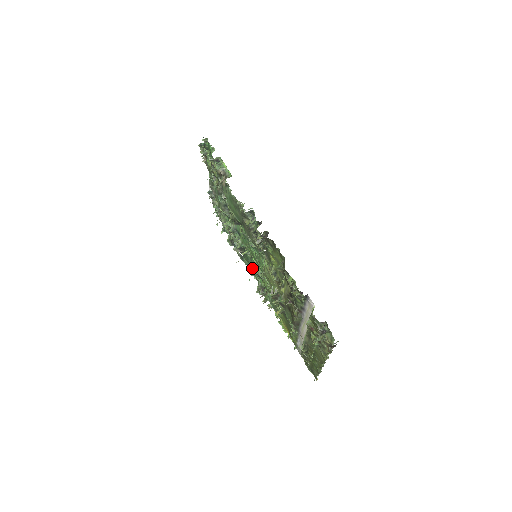
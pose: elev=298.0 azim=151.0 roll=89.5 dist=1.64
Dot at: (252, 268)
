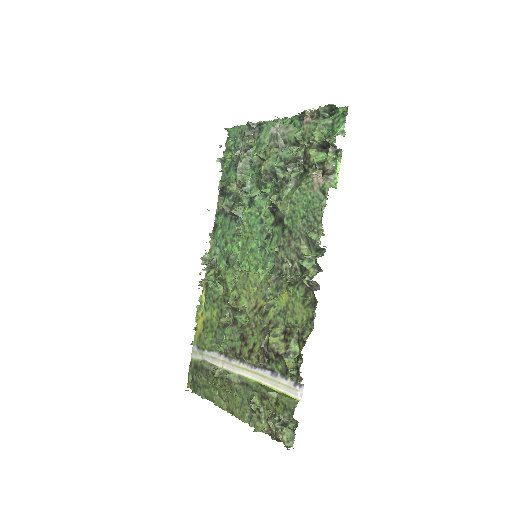
Dot at: (222, 238)
